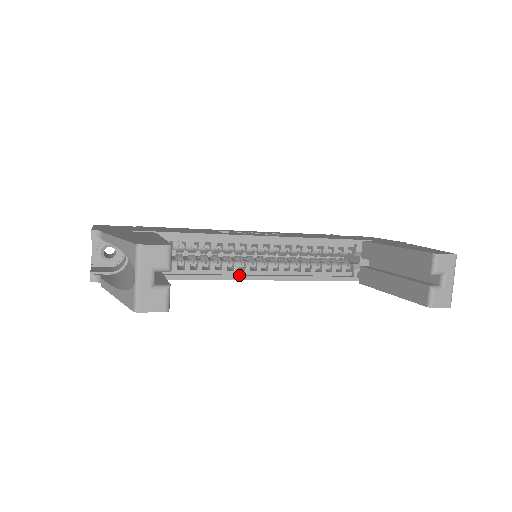
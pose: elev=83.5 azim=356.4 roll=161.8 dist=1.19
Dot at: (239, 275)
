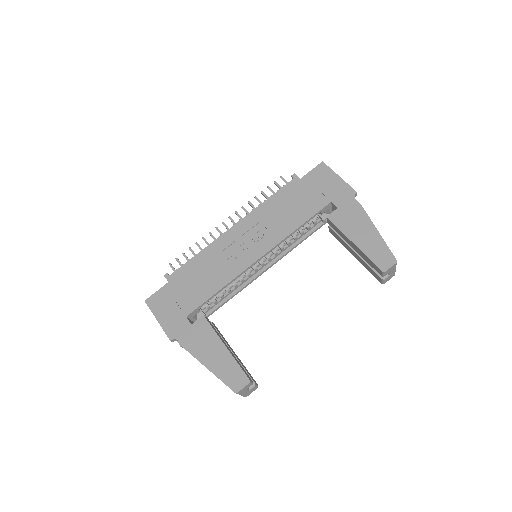
Dot at: (254, 279)
